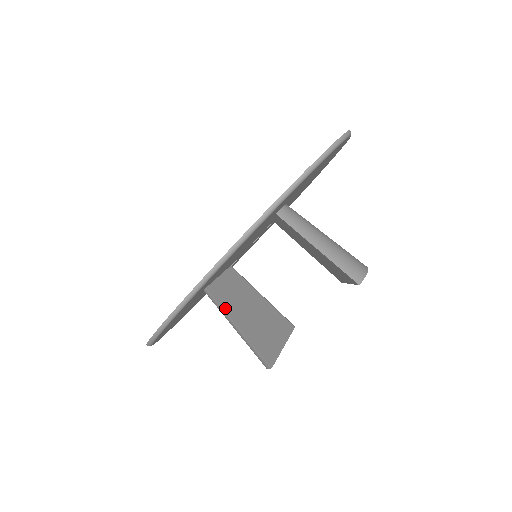
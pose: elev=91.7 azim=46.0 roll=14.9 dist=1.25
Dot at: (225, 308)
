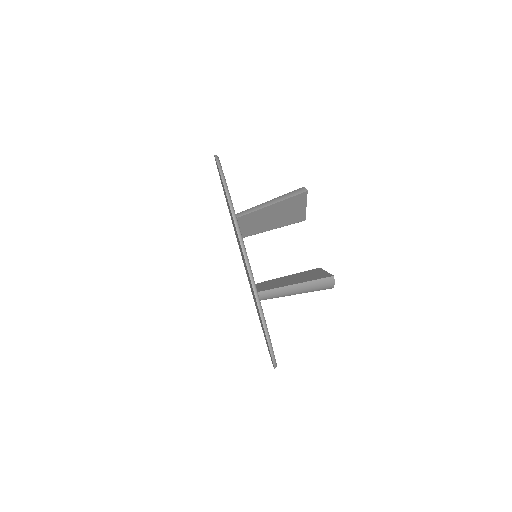
Dot at: (278, 287)
